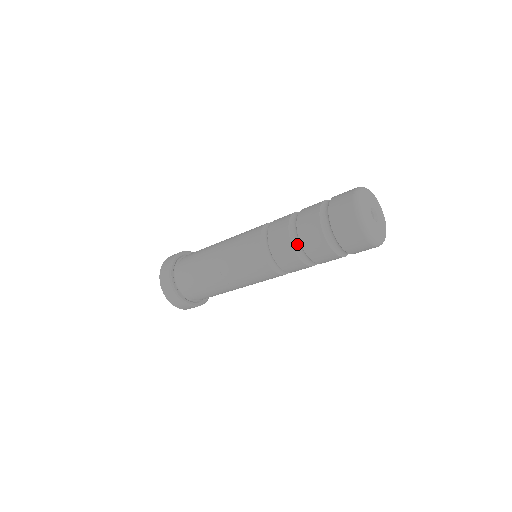
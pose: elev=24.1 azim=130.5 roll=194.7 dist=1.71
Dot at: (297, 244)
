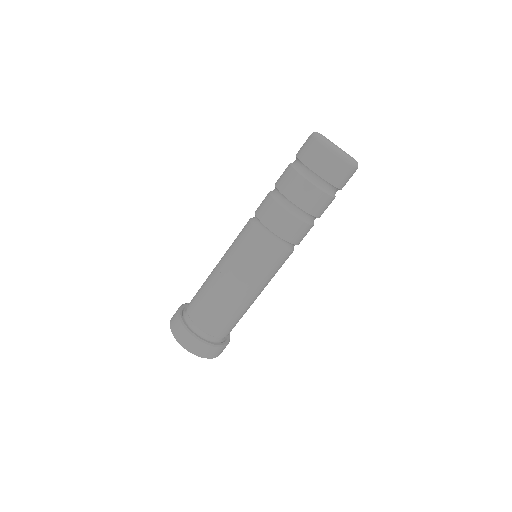
Dot at: (276, 195)
